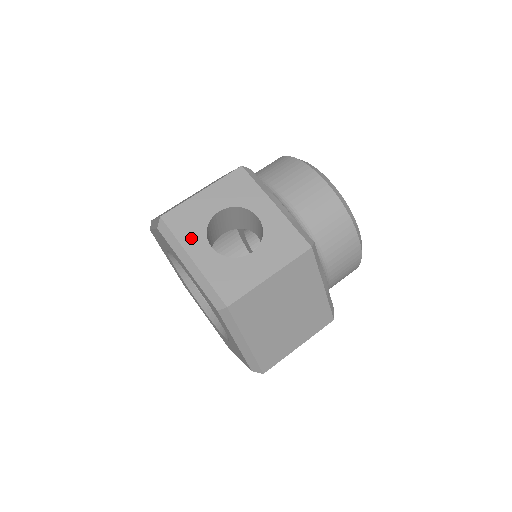
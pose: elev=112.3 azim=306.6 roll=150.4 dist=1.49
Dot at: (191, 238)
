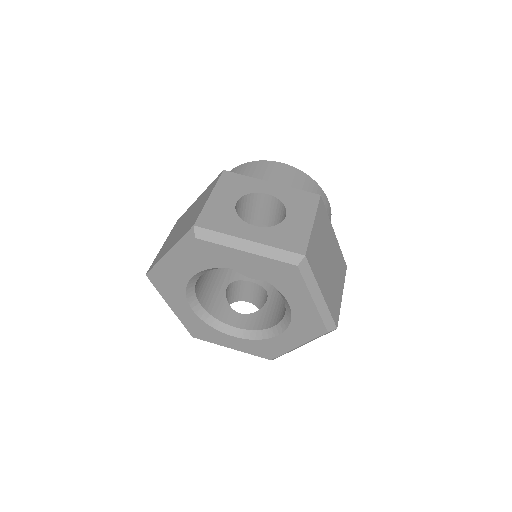
Dot at: (233, 227)
